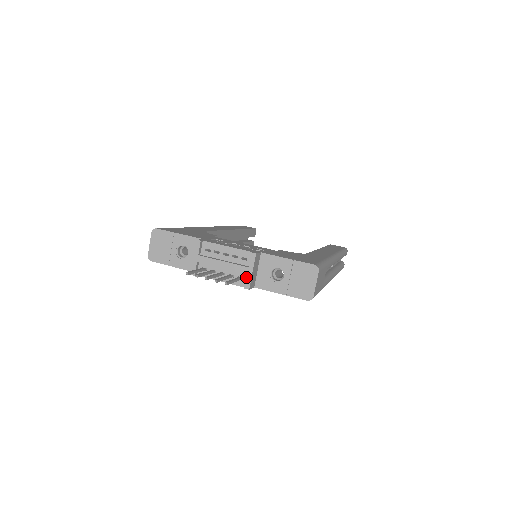
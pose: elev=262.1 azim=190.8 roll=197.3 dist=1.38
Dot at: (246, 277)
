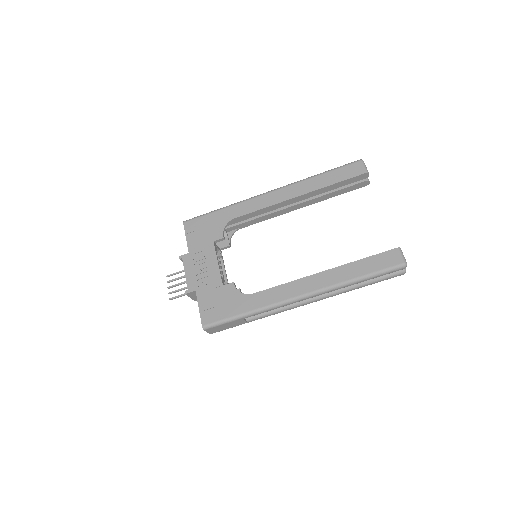
Dot at: occluded
